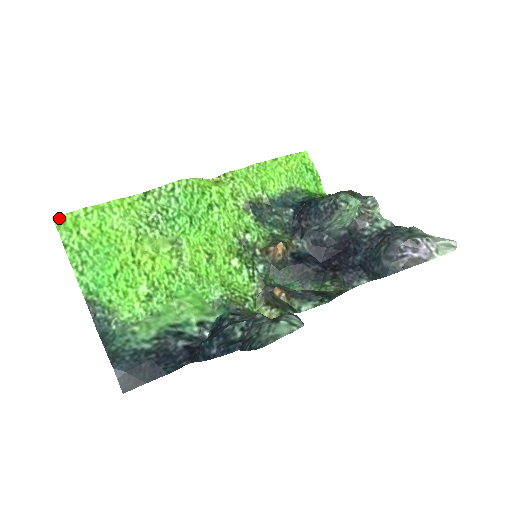
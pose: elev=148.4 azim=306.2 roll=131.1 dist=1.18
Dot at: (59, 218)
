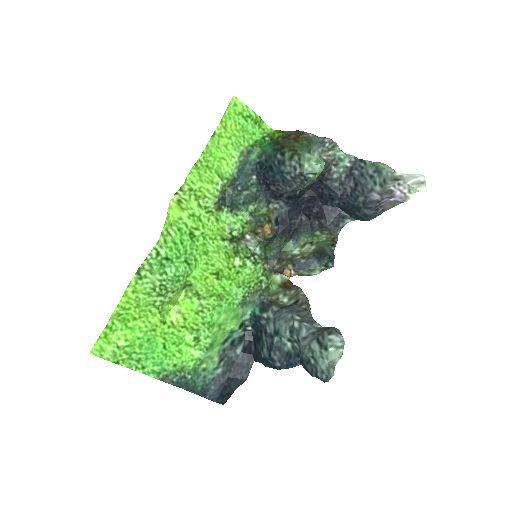
Dot at: (95, 349)
